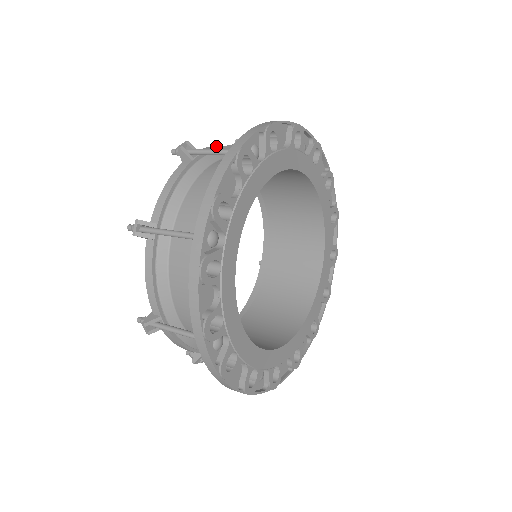
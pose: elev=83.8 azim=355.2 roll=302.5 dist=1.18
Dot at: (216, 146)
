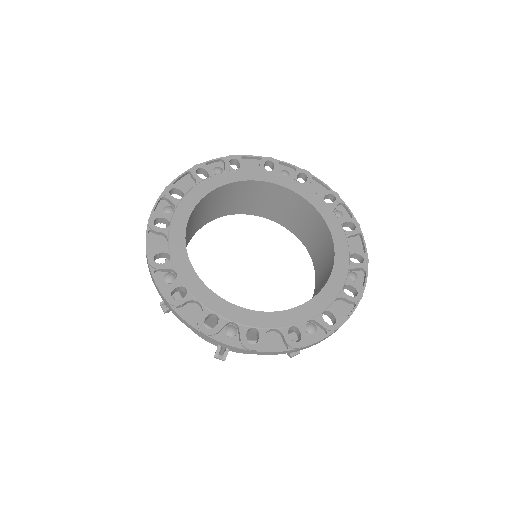
Dot at: occluded
